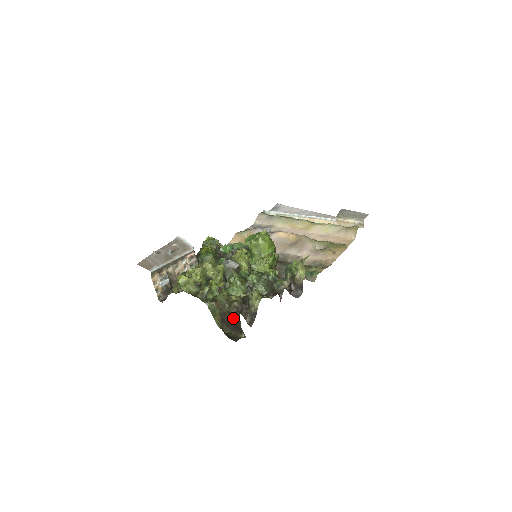
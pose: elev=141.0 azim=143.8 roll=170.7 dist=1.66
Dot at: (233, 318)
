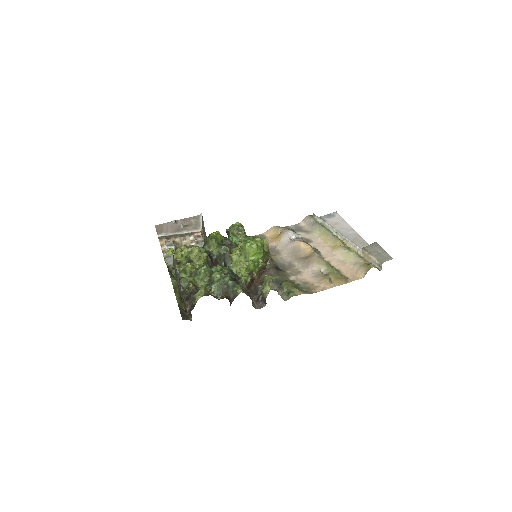
Dot at: occluded
